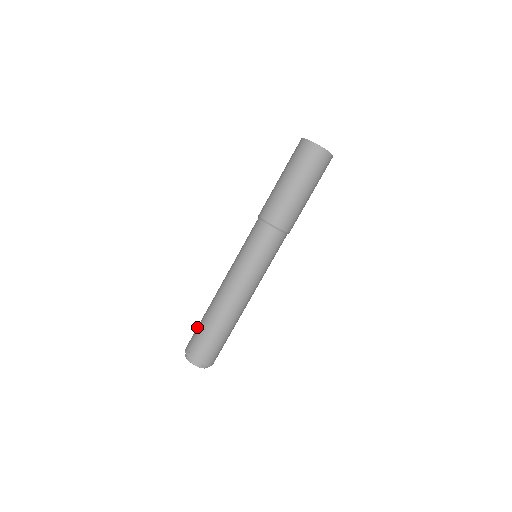
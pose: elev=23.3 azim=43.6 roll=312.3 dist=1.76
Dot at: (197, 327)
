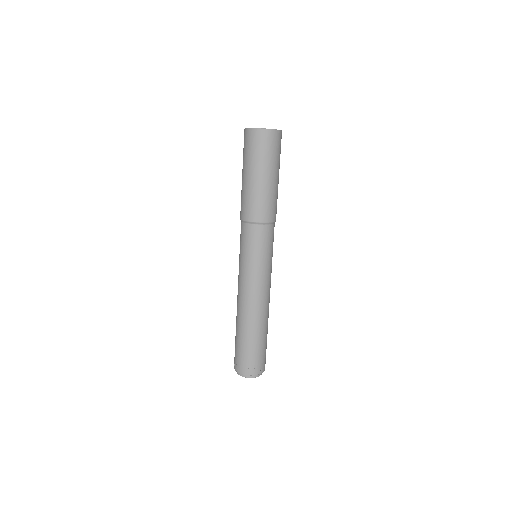
Dot at: occluded
